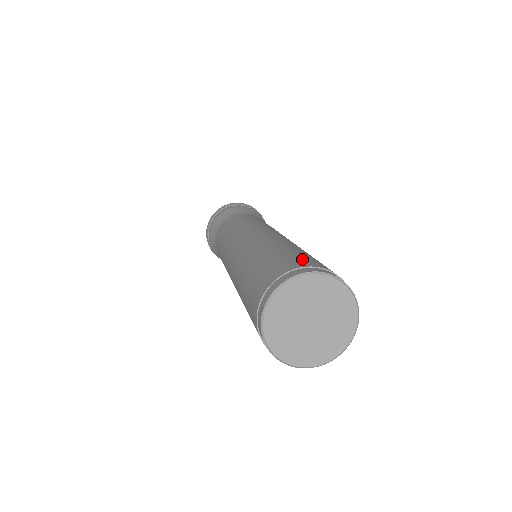
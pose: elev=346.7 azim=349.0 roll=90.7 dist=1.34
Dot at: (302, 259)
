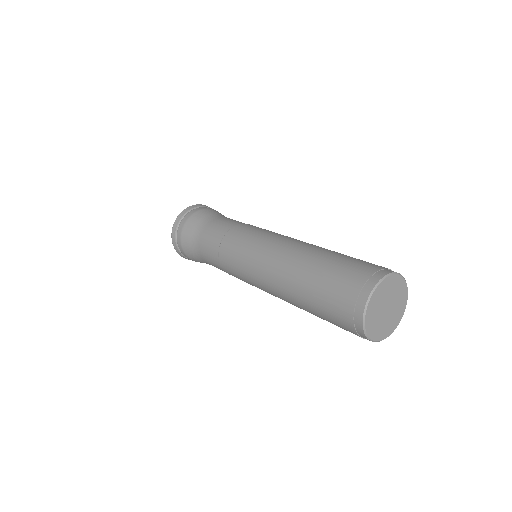
Dot at: occluded
